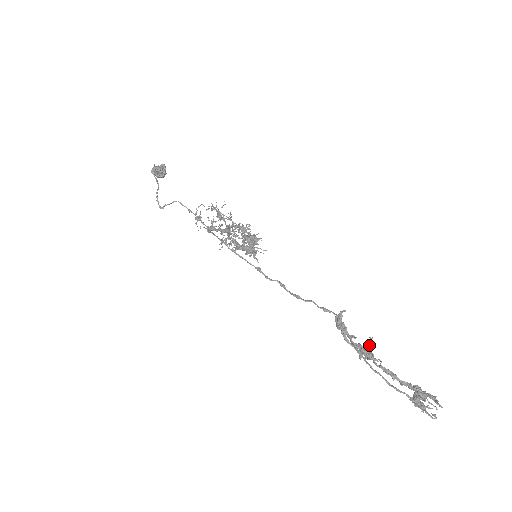
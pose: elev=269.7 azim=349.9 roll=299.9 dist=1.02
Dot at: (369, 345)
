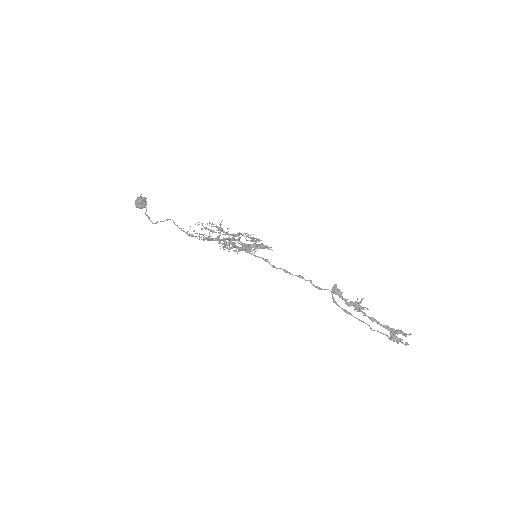
Dot at: occluded
